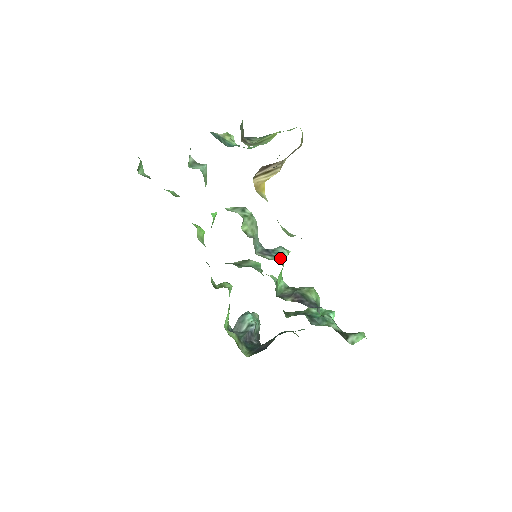
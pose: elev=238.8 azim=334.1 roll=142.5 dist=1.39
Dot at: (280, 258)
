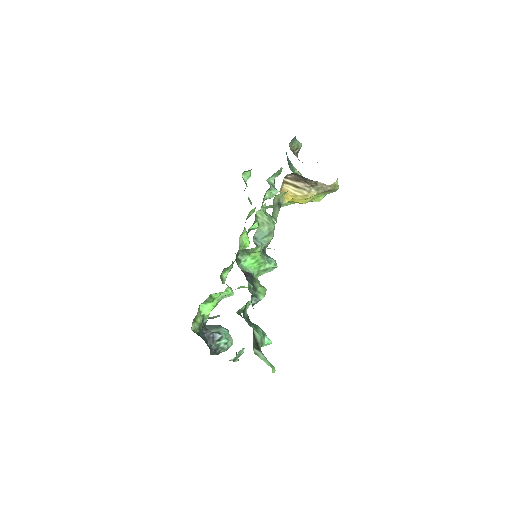
Dot at: (266, 259)
